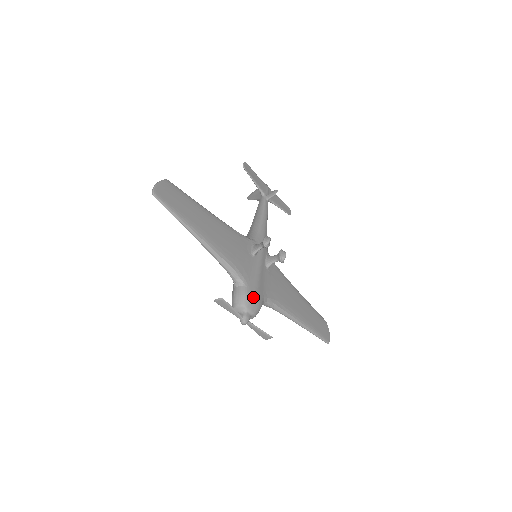
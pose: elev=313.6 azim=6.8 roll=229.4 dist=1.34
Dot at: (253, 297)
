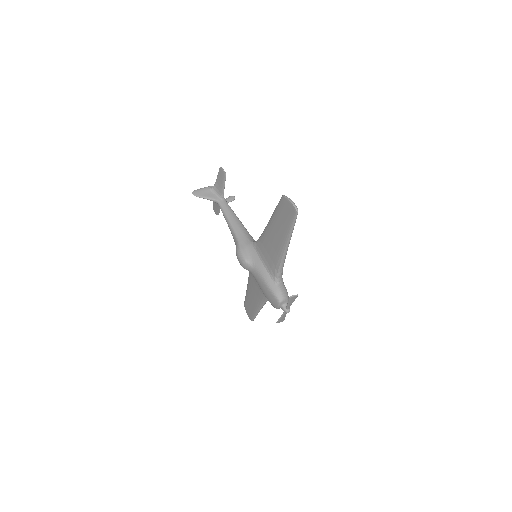
Dot at: occluded
